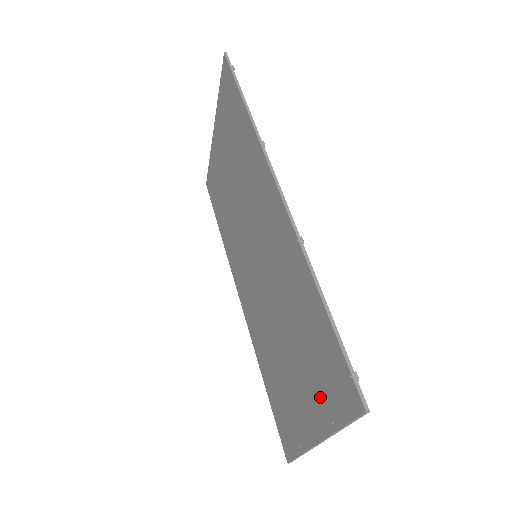
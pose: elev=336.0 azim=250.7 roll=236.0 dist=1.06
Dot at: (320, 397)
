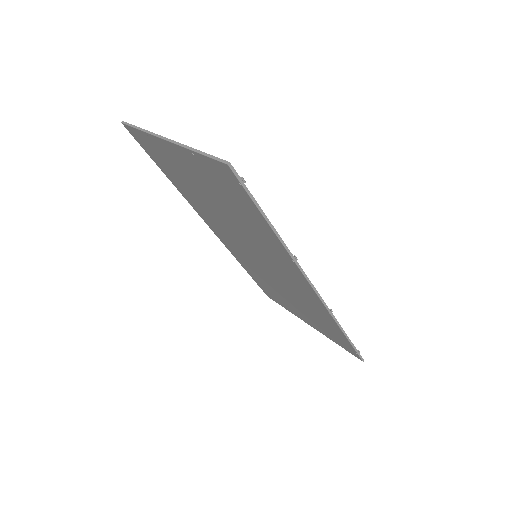
Dot at: (322, 330)
